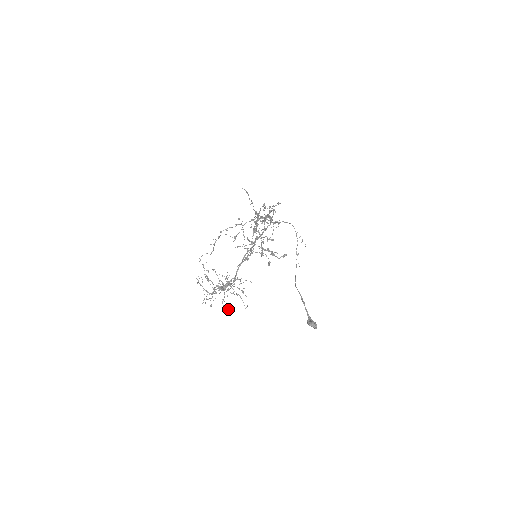
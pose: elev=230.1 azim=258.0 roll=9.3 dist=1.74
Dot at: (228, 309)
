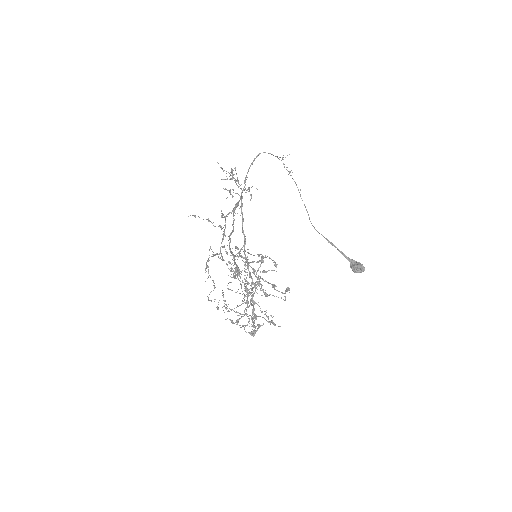
Dot at: (271, 316)
